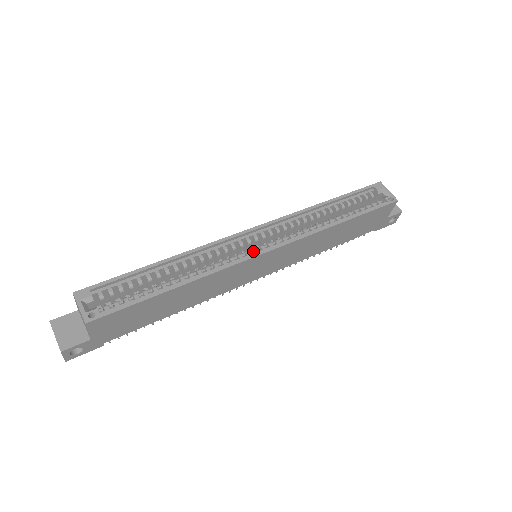
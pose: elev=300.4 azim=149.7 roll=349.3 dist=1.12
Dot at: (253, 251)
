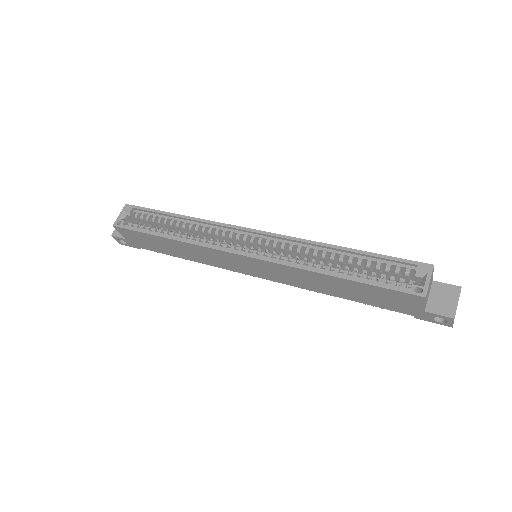
Dot at: (239, 248)
